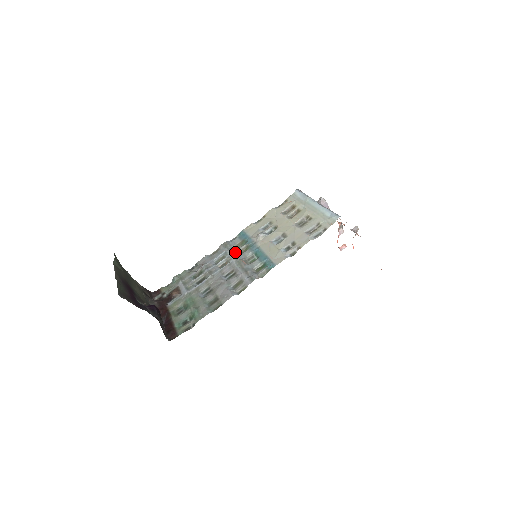
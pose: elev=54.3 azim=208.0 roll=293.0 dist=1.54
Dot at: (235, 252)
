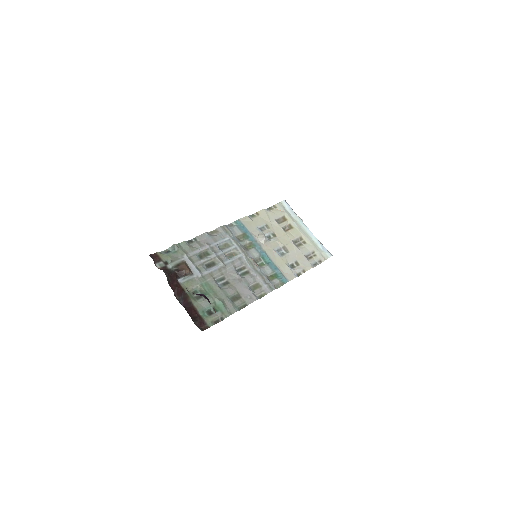
Dot at: (242, 246)
